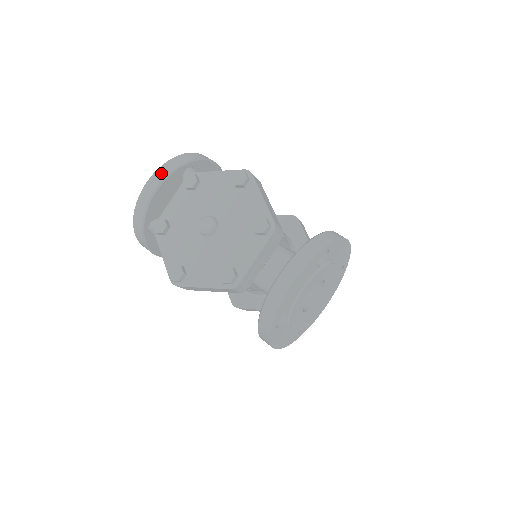
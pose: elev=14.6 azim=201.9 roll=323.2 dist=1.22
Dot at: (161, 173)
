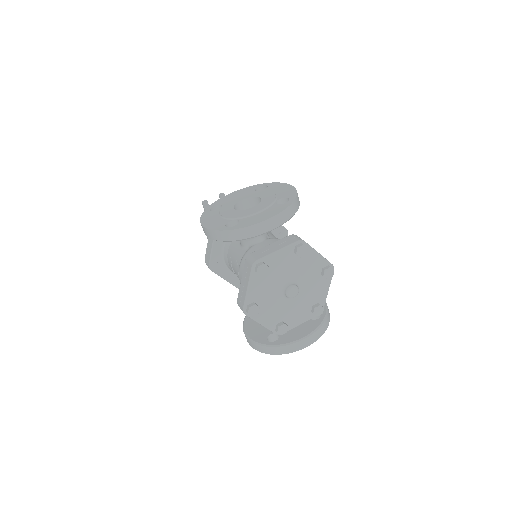
Dot at: (282, 218)
